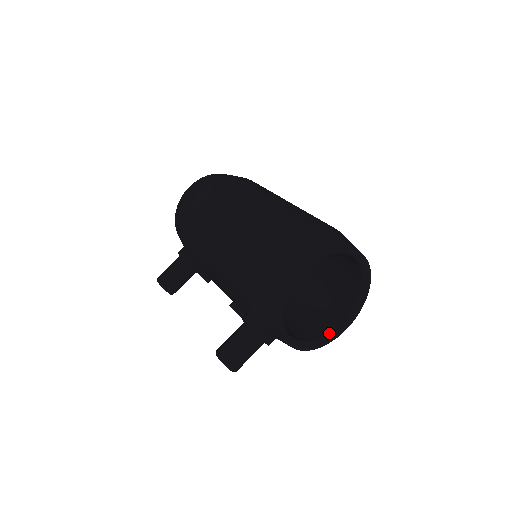
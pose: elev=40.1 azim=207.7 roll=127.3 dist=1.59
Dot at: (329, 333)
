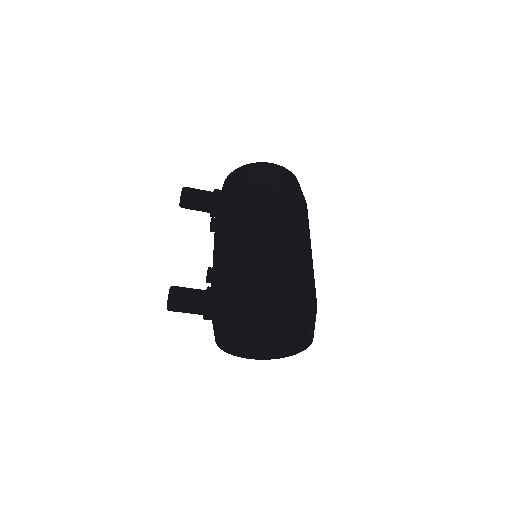
Dot at: (240, 350)
